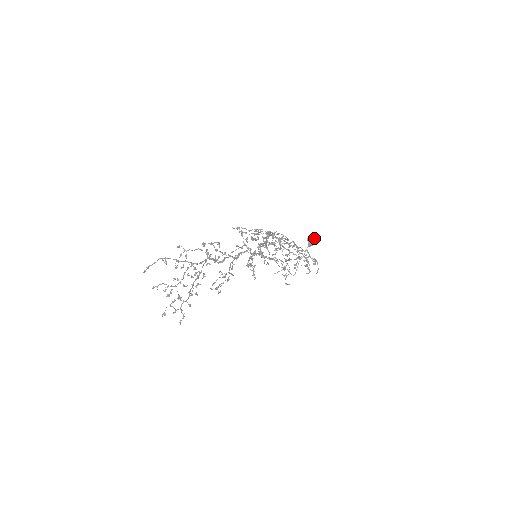
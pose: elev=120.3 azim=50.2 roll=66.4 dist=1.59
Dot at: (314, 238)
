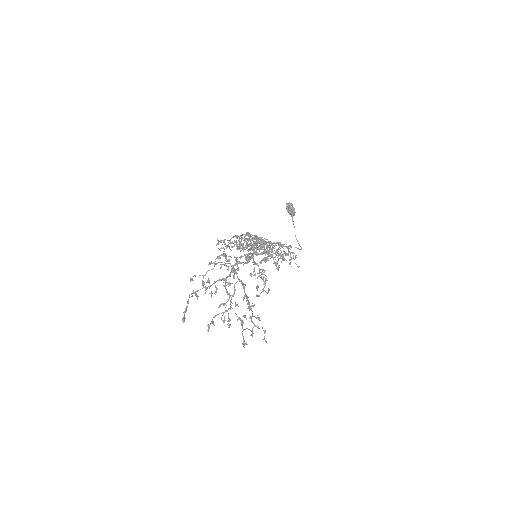
Dot at: (292, 205)
